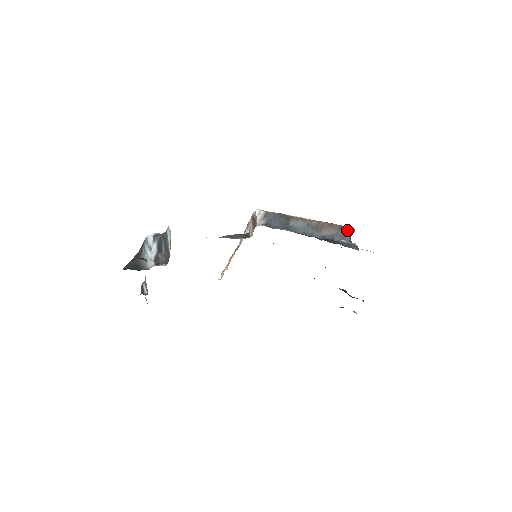
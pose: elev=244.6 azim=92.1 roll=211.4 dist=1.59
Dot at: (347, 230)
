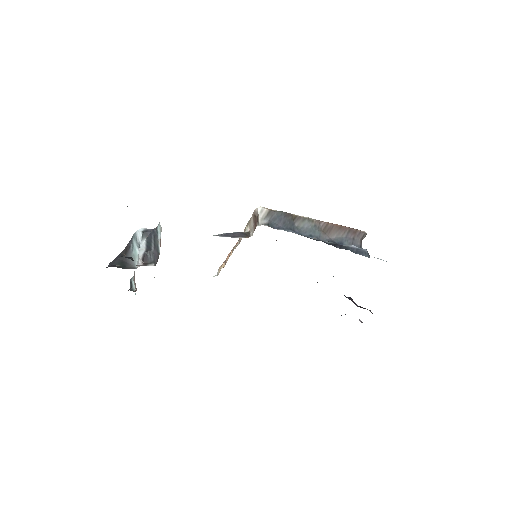
Dot at: (358, 234)
